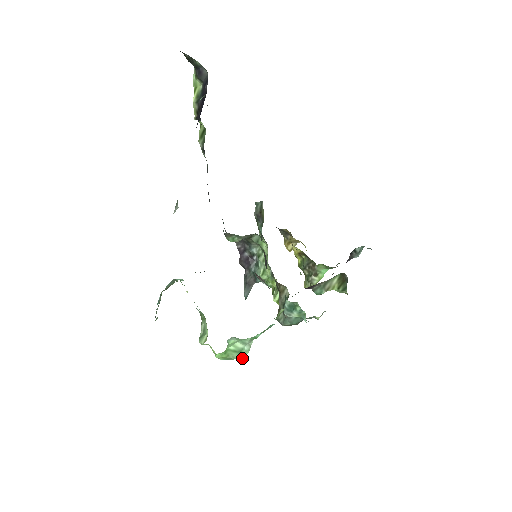
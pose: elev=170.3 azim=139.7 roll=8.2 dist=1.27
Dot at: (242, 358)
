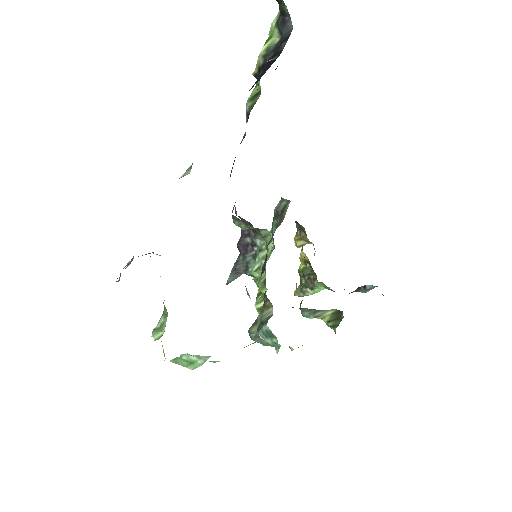
Dot at: (191, 369)
